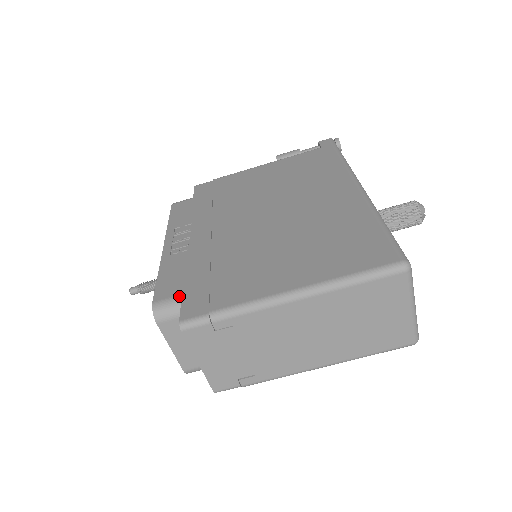
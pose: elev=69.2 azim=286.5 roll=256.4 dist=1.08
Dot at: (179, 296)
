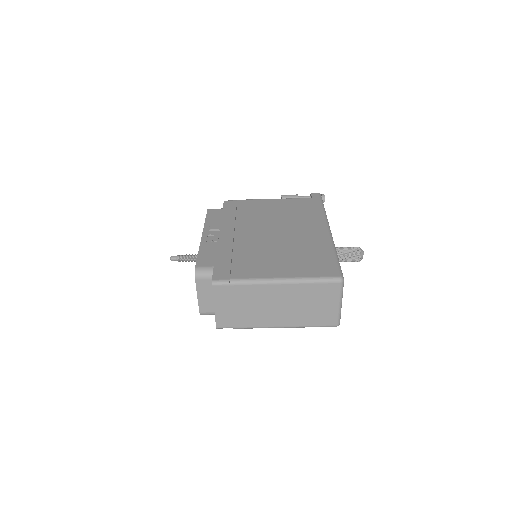
Dot at: (212, 267)
